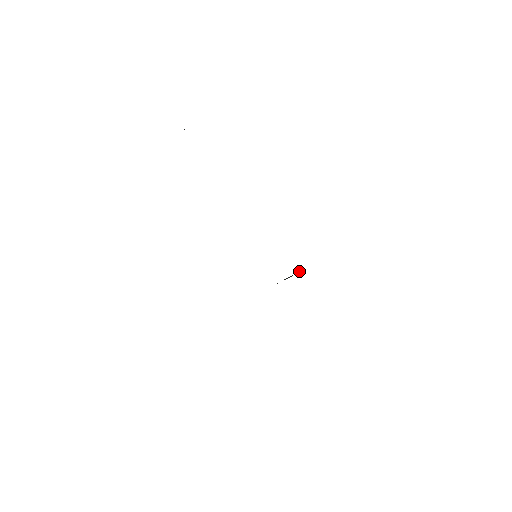
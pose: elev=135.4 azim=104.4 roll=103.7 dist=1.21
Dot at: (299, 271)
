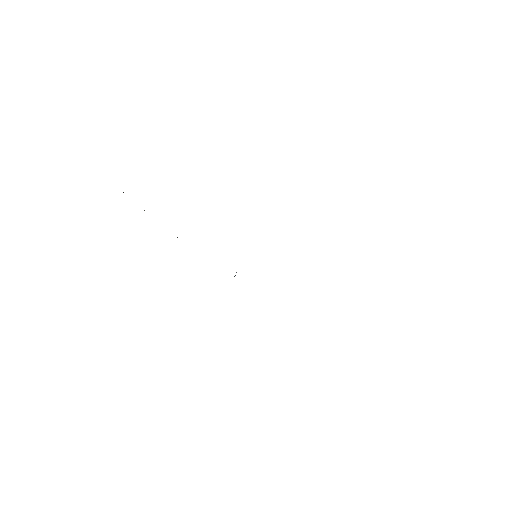
Dot at: occluded
